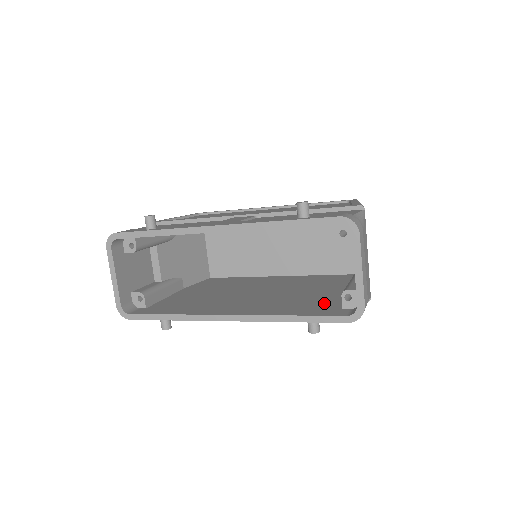
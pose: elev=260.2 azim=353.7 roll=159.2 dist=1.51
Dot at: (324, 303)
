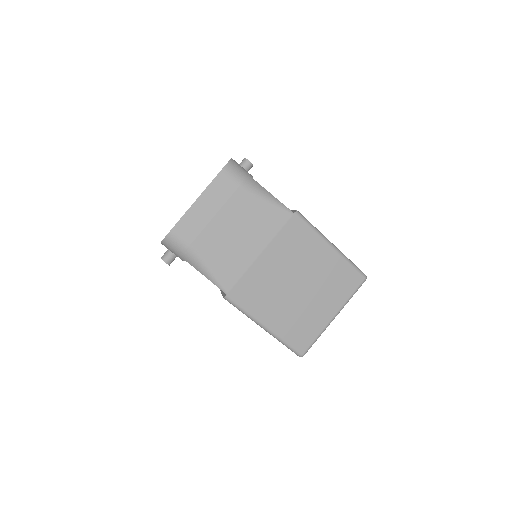
Dot at: occluded
